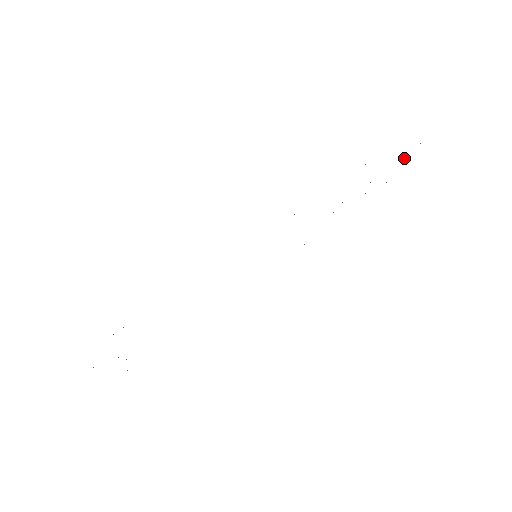
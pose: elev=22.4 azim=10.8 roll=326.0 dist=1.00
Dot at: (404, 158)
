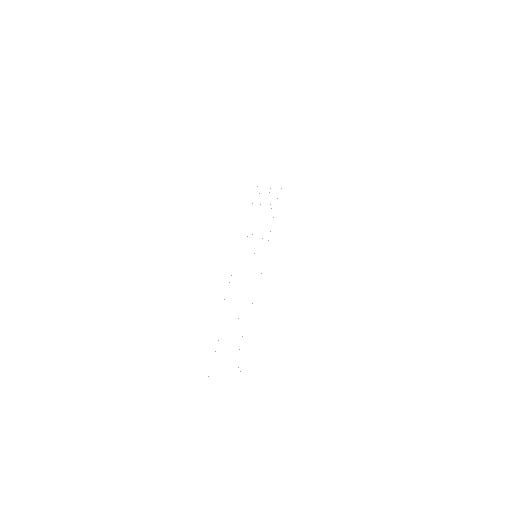
Dot at: occluded
